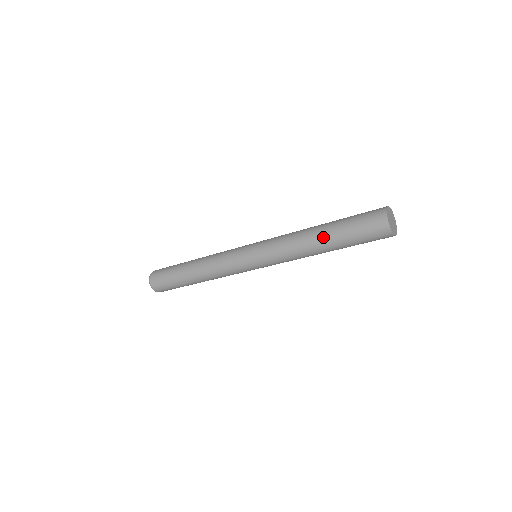
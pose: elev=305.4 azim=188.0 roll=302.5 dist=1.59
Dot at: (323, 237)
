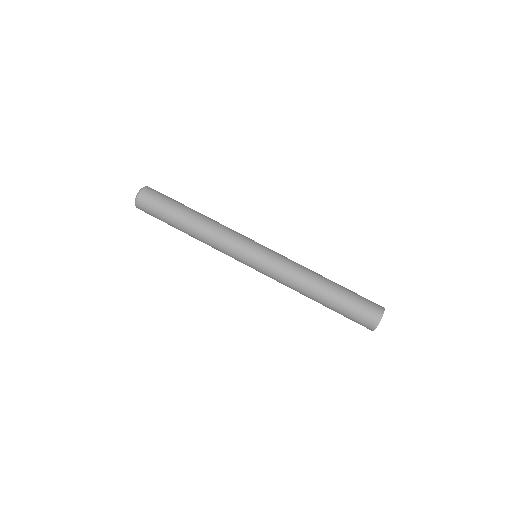
Dot at: (328, 289)
